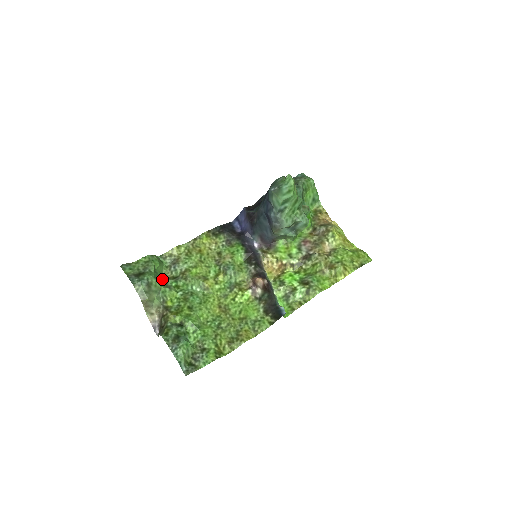
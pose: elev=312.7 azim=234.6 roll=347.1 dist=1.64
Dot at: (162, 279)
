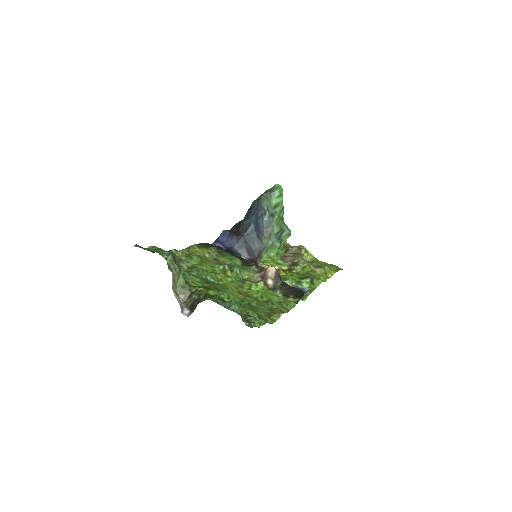
Dot at: occluded
